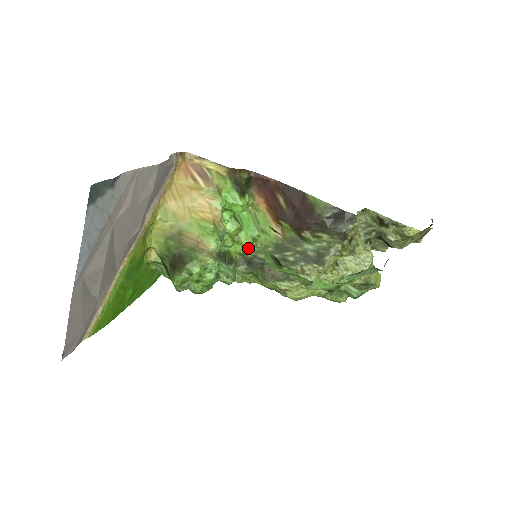
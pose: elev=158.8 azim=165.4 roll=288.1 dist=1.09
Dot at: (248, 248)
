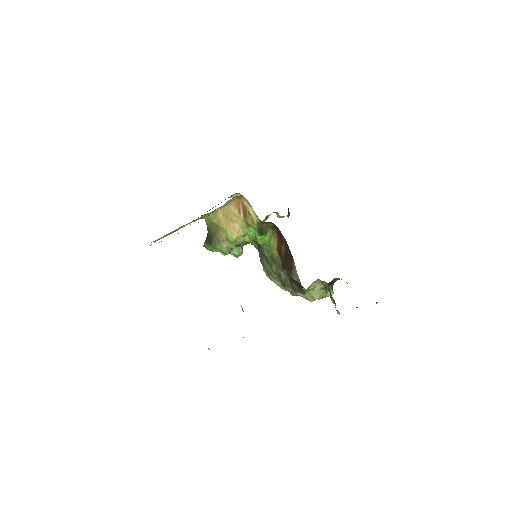
Dot at: occluded
